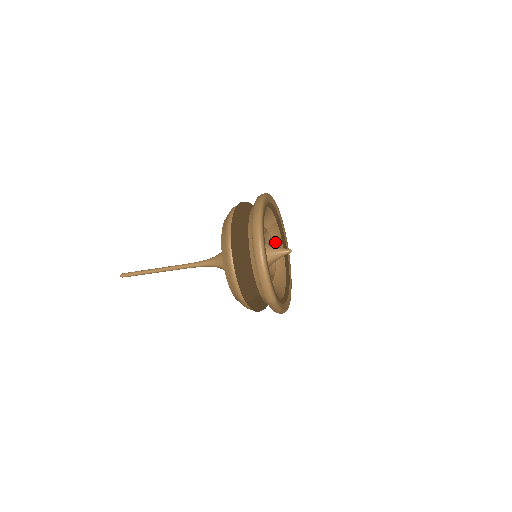
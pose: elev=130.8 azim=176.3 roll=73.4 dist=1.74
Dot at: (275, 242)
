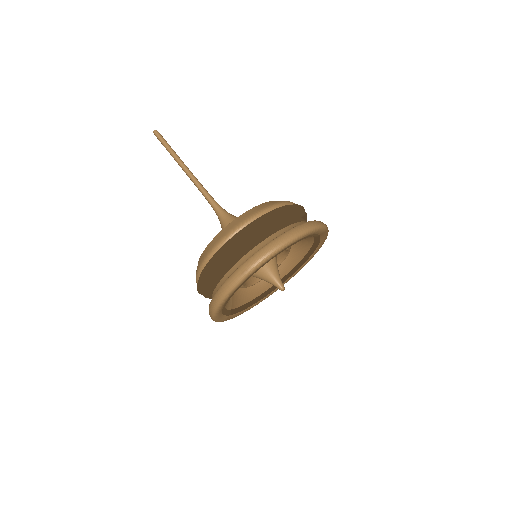
Dot at: (302, 242)
